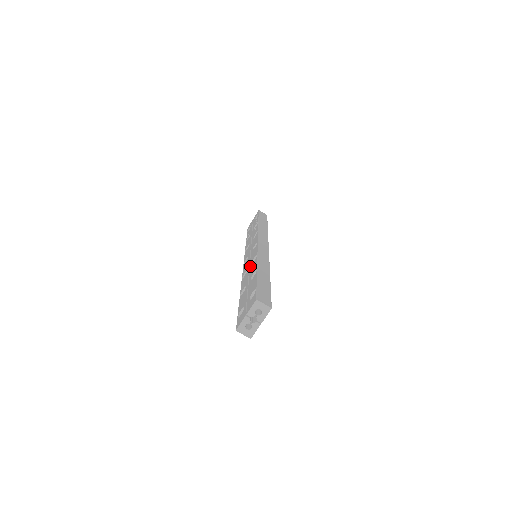
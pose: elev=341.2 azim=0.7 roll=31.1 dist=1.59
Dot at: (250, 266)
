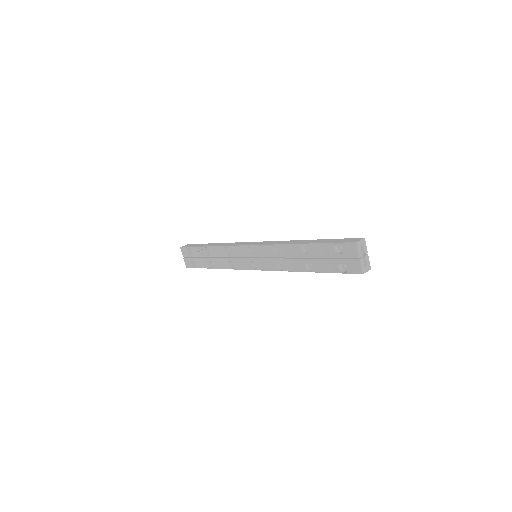
Dot at: (279, 256)
